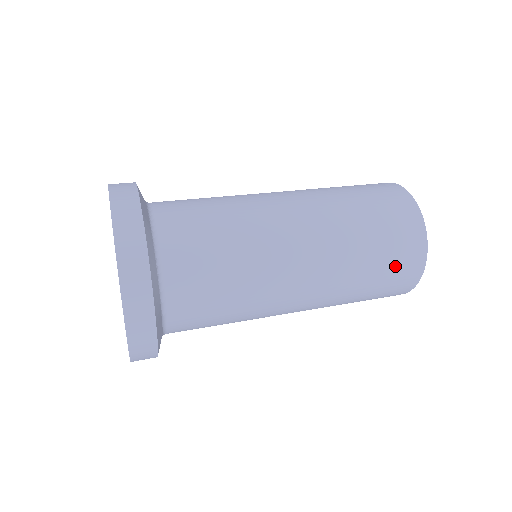
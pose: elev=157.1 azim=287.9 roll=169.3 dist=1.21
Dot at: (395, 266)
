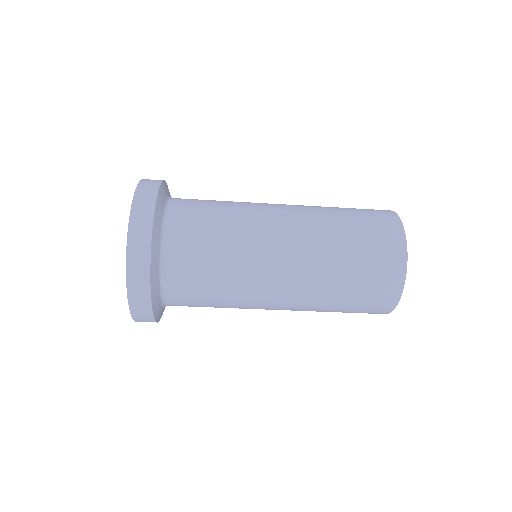
Dot at: (374, 239)
